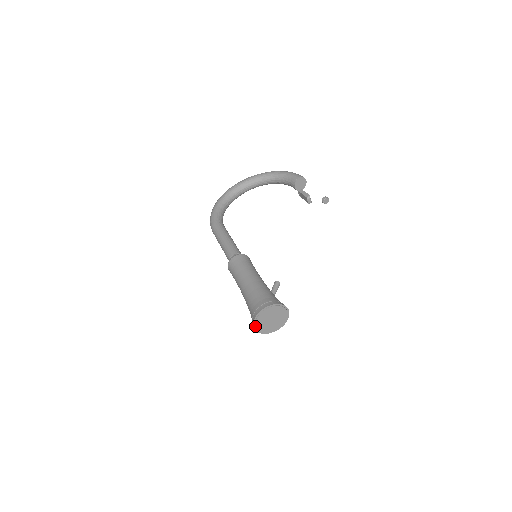
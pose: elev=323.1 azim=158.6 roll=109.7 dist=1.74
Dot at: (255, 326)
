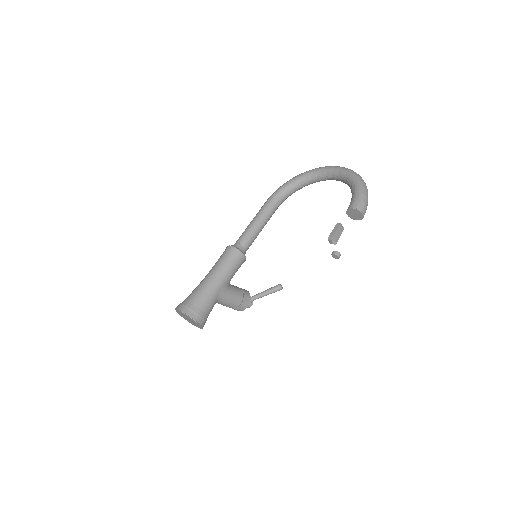
Dot at: (178, 313)
